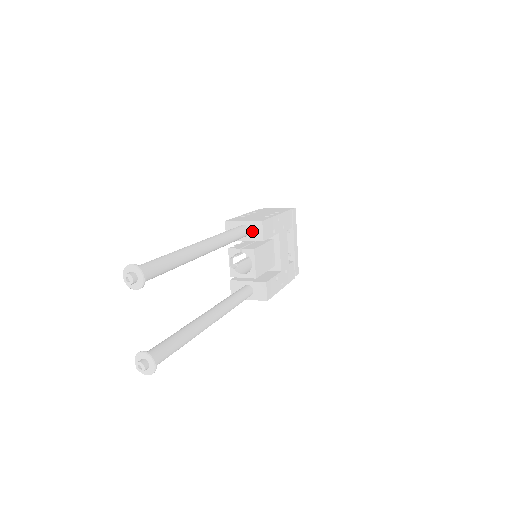
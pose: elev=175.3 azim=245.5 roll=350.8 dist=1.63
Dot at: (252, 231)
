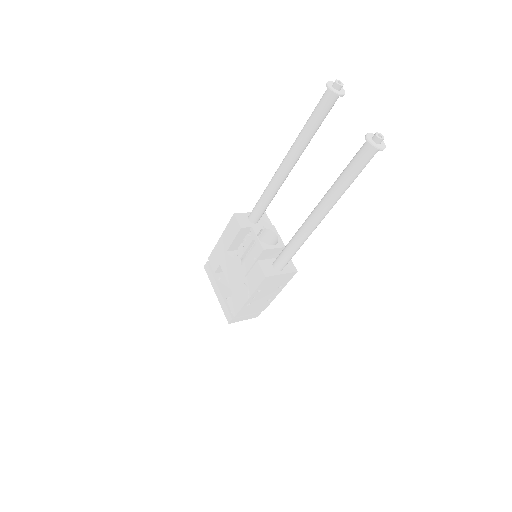
Dot at: (260, 219)
